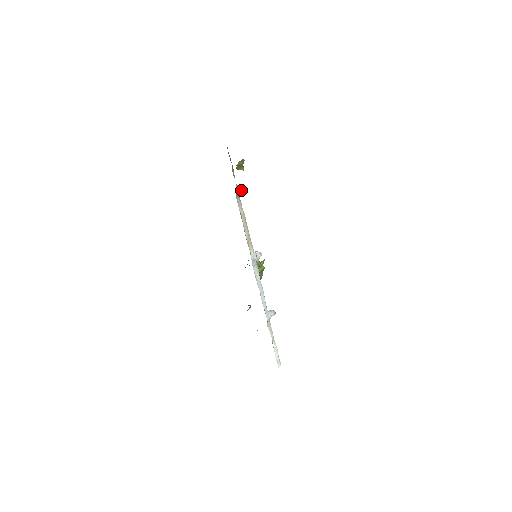
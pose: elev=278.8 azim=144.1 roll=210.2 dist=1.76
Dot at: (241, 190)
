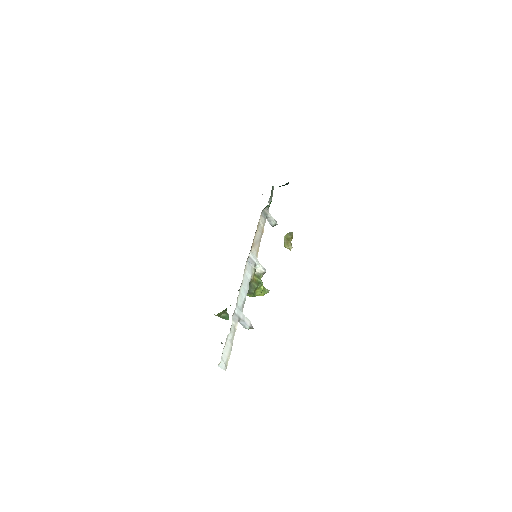
Dot at: (271, 218)
